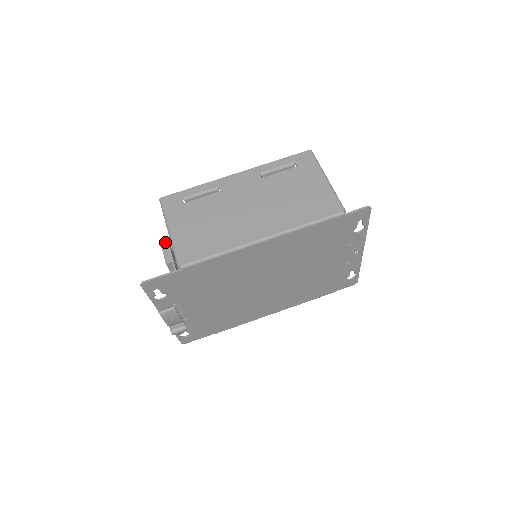
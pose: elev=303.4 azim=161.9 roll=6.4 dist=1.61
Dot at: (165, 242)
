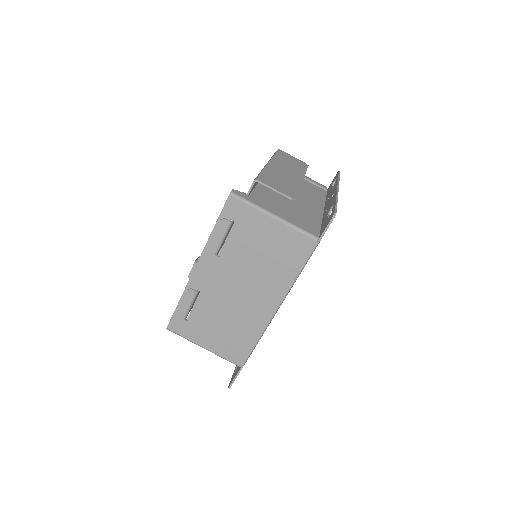
Dot at: occluded
